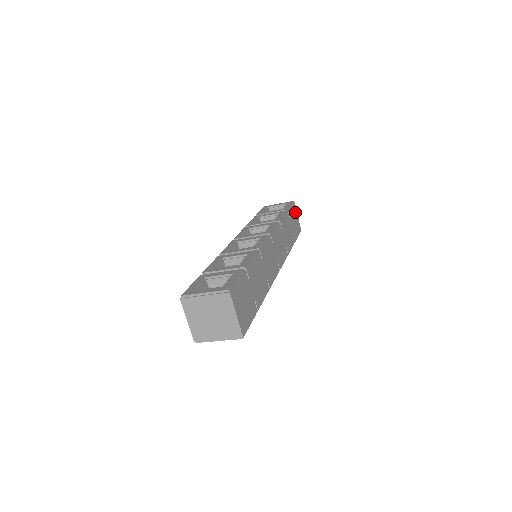
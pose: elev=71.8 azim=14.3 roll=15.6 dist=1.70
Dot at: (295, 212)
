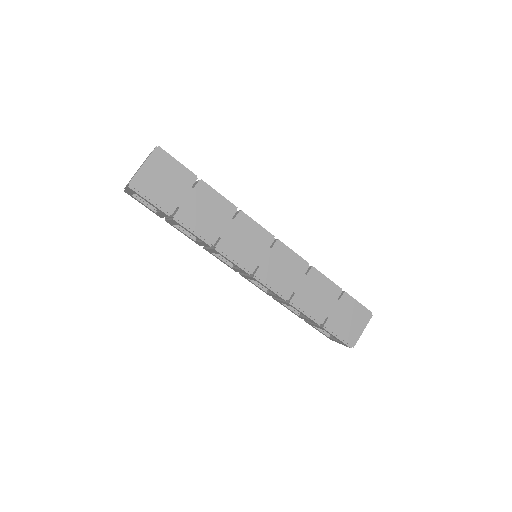
Dot at: (361, 320)
